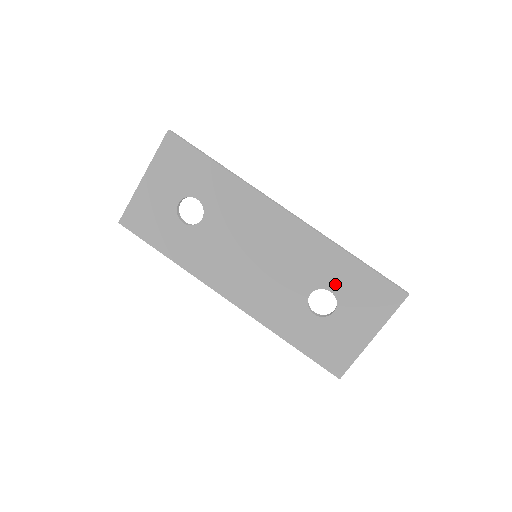
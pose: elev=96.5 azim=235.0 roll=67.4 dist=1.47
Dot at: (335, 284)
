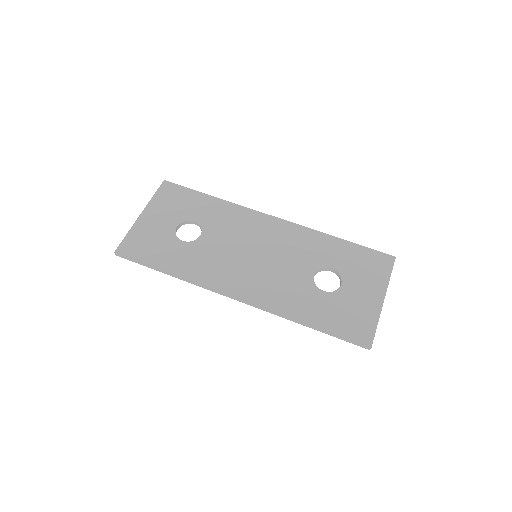
Dot at: (333, 262)
